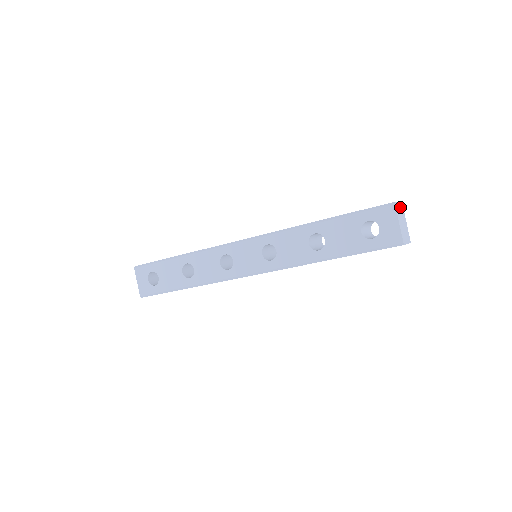
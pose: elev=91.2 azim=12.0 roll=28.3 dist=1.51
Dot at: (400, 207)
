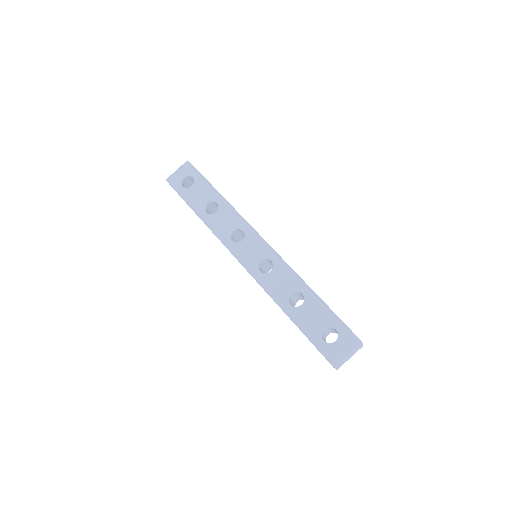
Dot at: occluded
